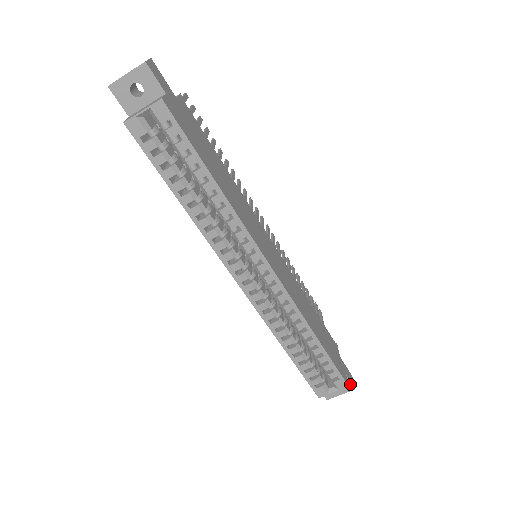
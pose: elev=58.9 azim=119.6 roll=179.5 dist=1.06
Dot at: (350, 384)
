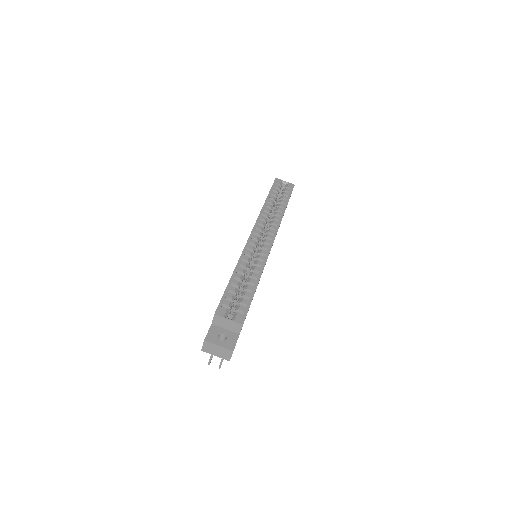
Dot at: (234, 344)
